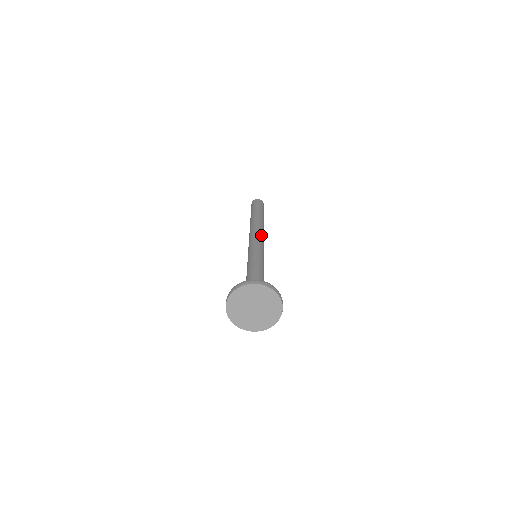
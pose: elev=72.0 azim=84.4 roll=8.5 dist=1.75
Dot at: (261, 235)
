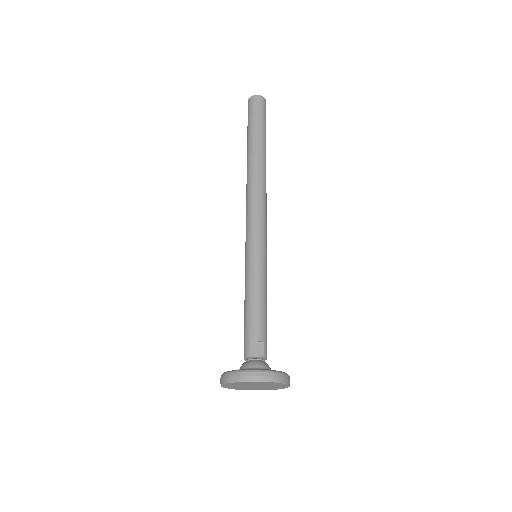
Dot at: (263, 209)
